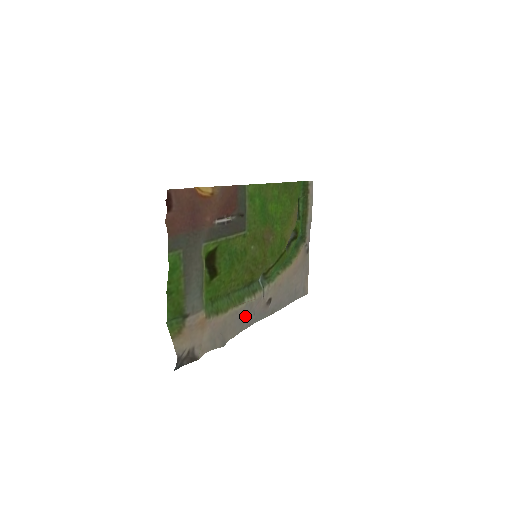
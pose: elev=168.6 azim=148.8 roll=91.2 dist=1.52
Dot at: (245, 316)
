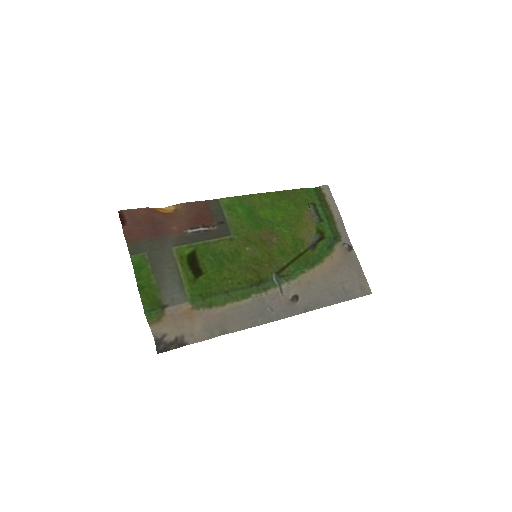
Dot at: (256, 311)
